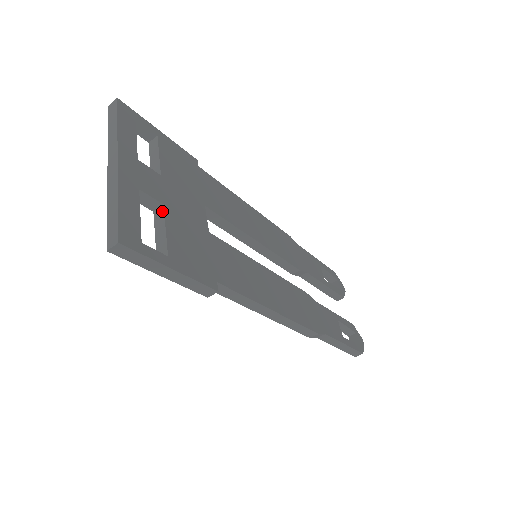
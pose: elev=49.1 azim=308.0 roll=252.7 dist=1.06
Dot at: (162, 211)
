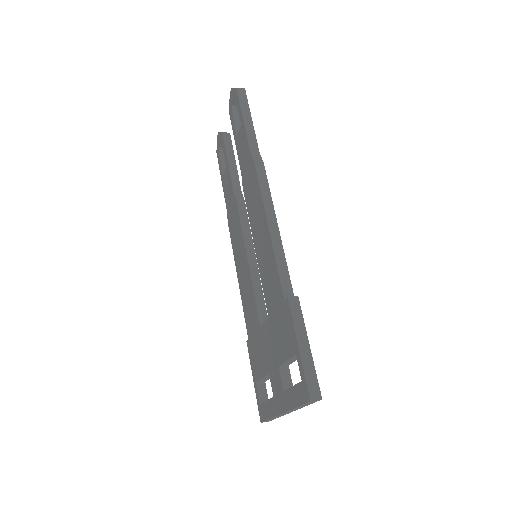
Dot at: occluded
